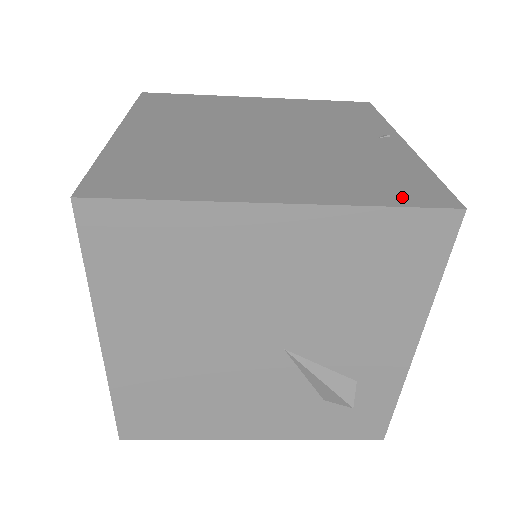
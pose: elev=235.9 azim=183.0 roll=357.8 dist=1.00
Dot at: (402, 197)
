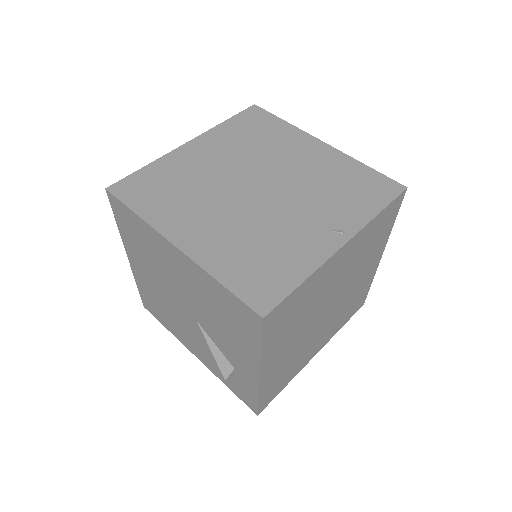
Dot at: (244, 286)
